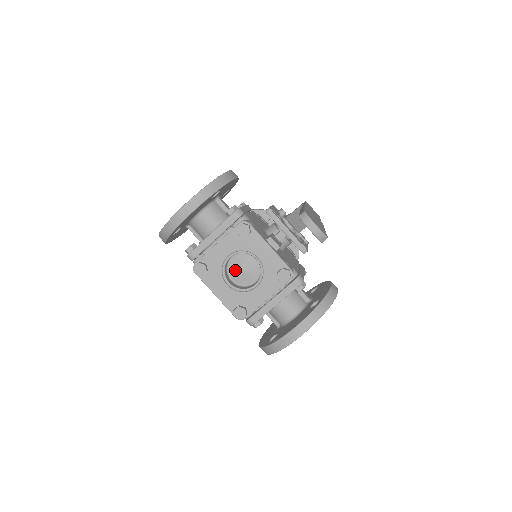
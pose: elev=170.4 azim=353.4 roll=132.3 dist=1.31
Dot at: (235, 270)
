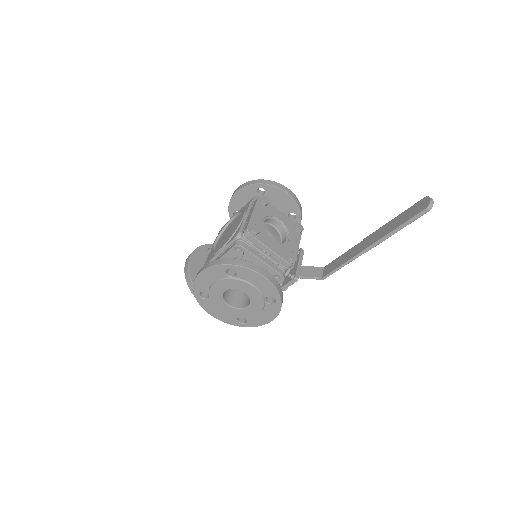
Dot at: (268, 228)
